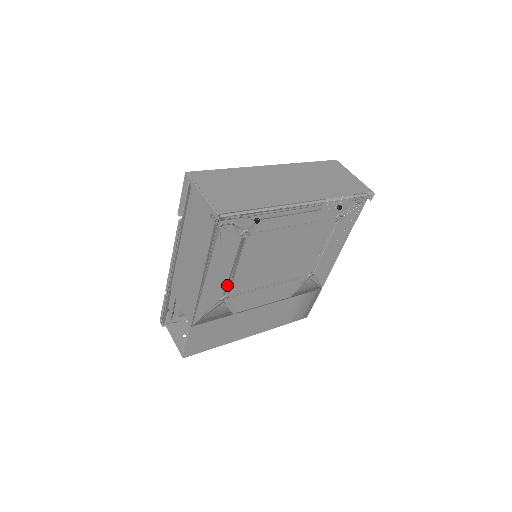
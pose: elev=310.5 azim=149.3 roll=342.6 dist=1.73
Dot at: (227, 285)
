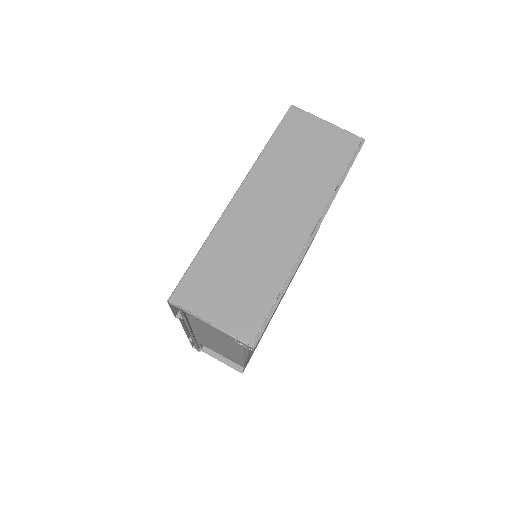
Dot at: occluded
